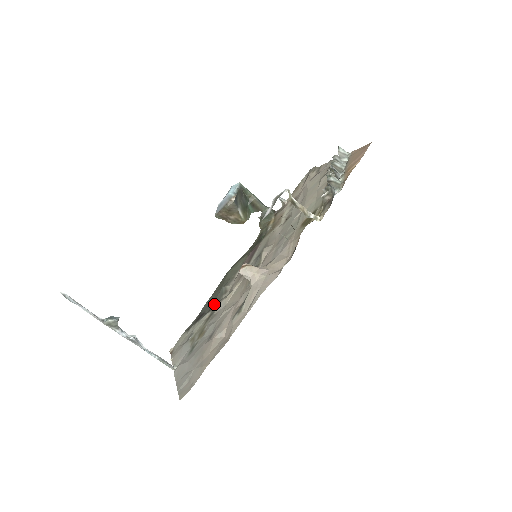
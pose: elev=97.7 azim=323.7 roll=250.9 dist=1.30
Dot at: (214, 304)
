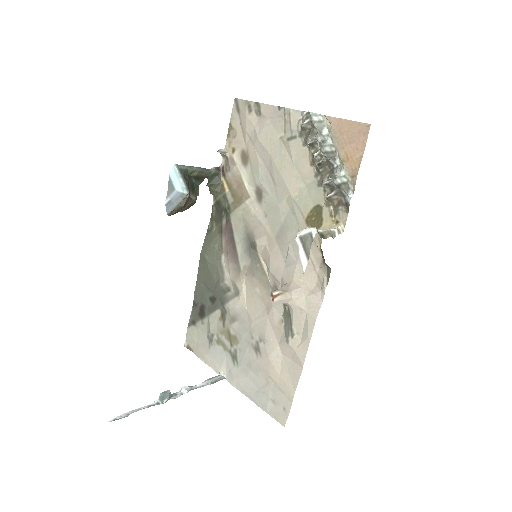
Dot at: (215, 298)
